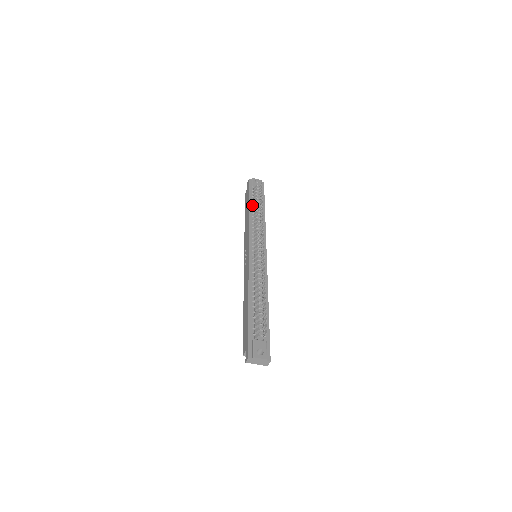
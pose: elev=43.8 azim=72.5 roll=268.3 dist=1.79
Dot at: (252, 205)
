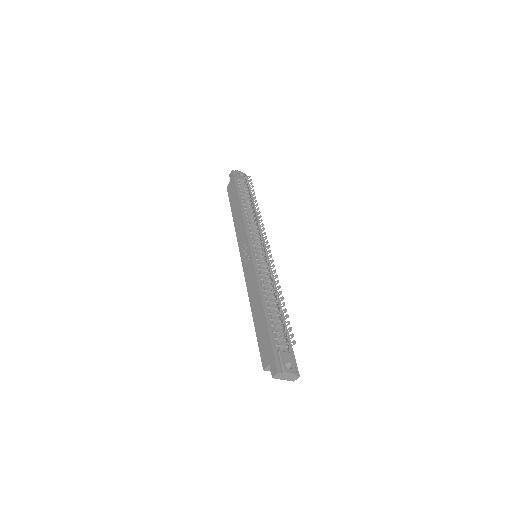
Dot at: (242, 199)
